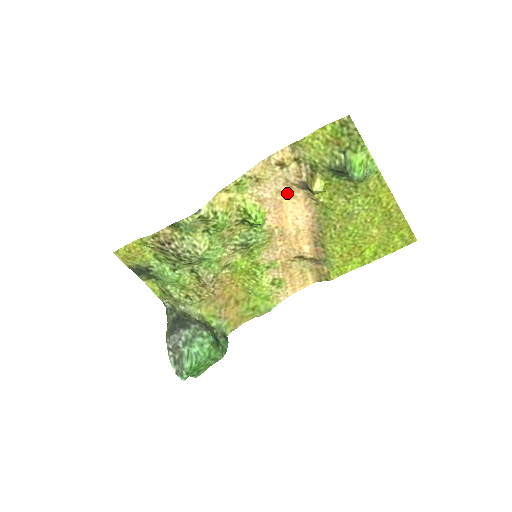
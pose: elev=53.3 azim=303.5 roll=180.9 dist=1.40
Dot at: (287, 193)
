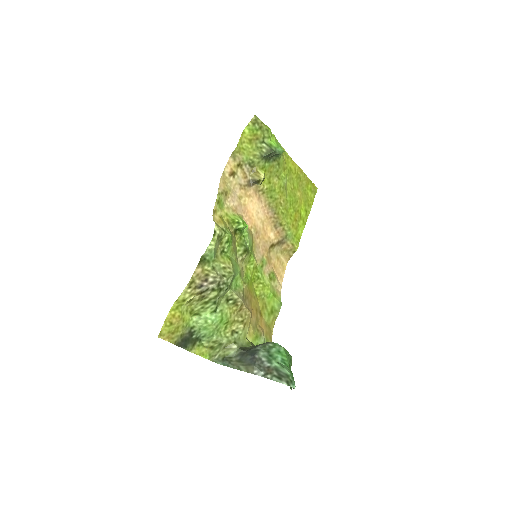
Dot at: (244, 195)
